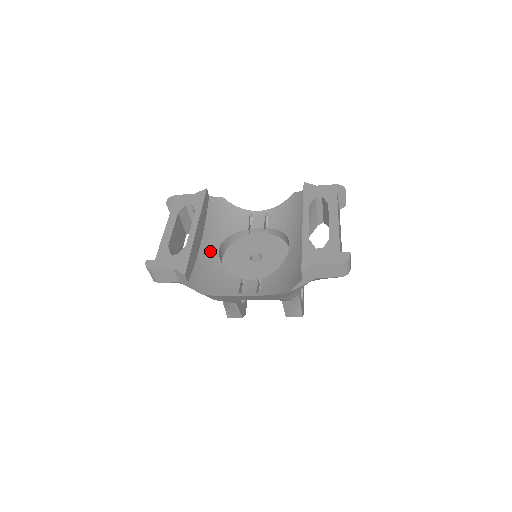
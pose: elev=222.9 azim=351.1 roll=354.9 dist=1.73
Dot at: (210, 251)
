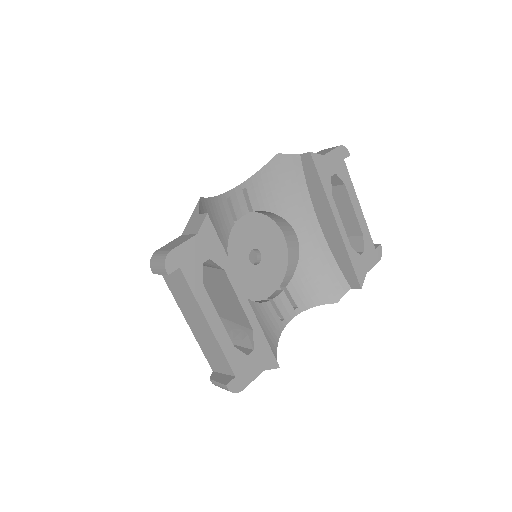
Dot at: occluded
